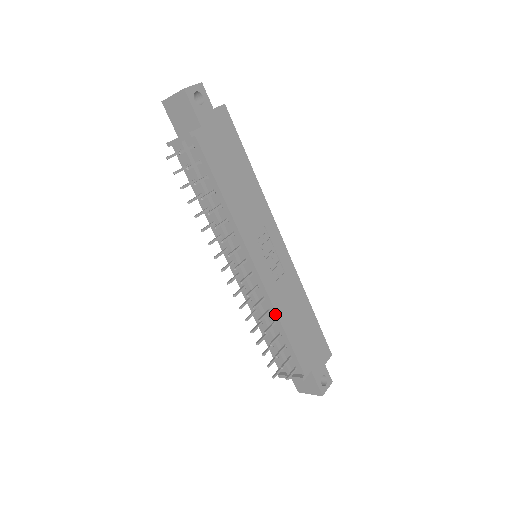
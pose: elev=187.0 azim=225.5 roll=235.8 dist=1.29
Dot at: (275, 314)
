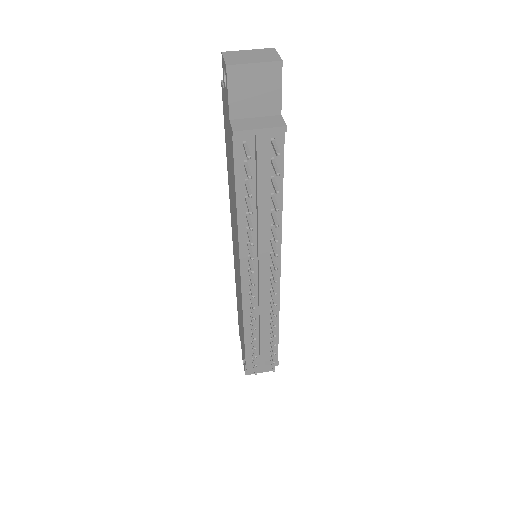
Dot at: (277, 313)
